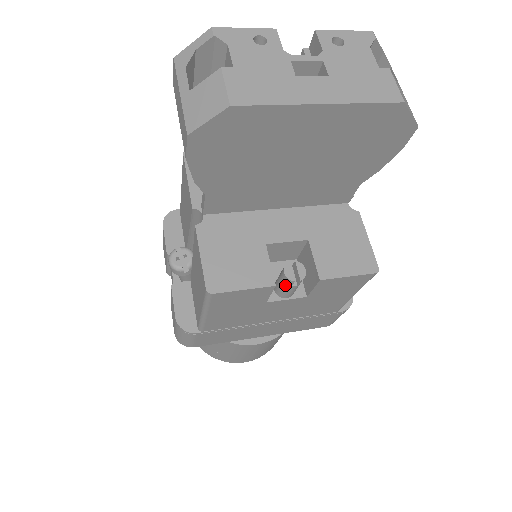
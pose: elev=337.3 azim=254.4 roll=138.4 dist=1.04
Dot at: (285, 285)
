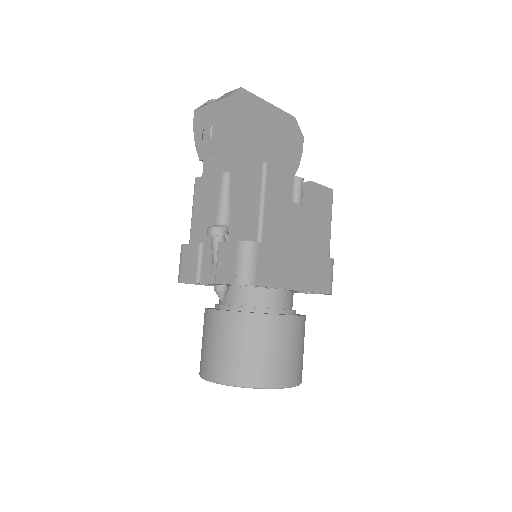
Dot at: (296, 186)
